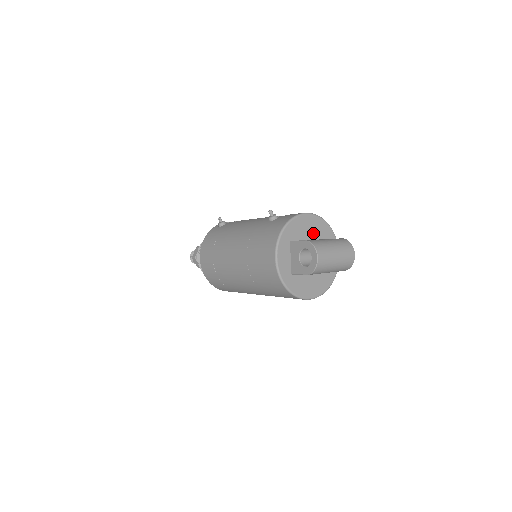
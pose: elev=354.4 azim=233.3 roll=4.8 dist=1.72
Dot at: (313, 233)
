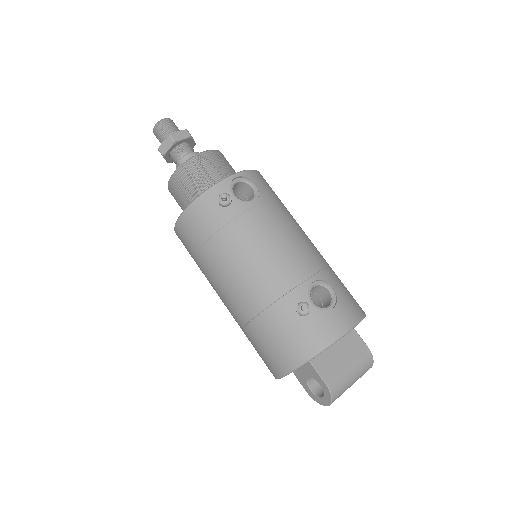
Dot at: occluded
